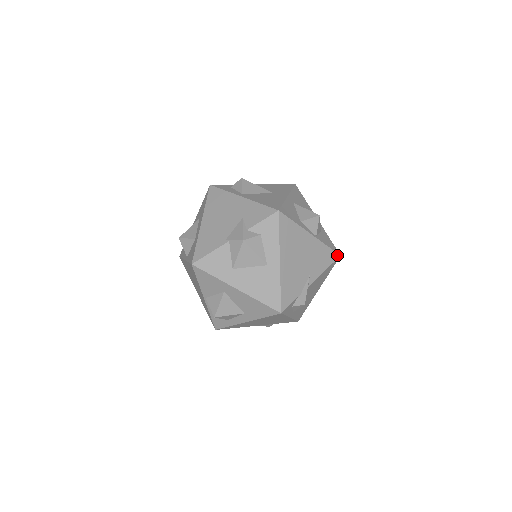
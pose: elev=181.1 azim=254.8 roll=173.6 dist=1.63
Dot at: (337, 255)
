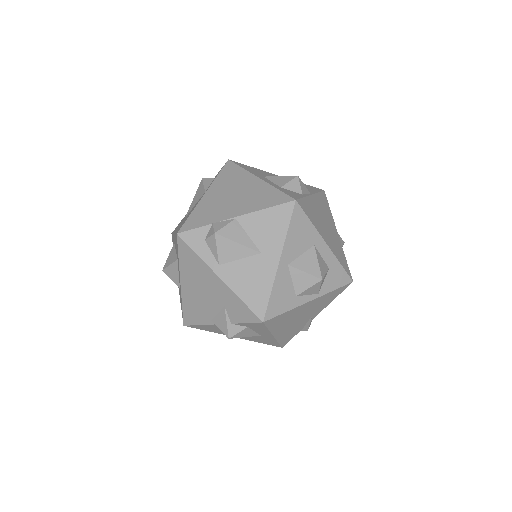
Dot at: (348, 284)
